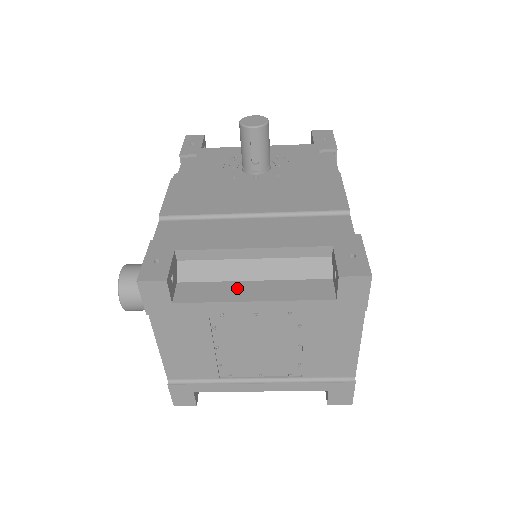
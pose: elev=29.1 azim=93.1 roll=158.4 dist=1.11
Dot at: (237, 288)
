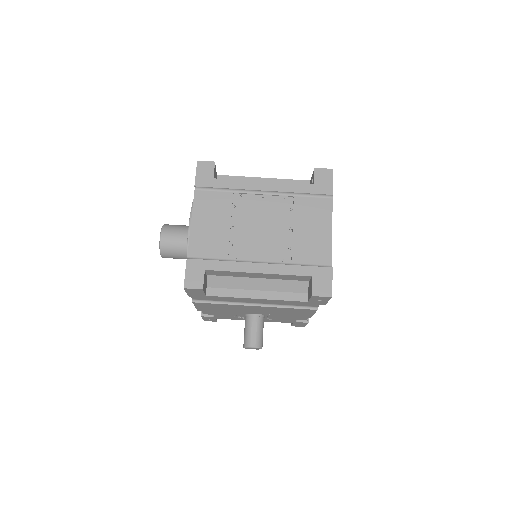
Dot at: occluded
